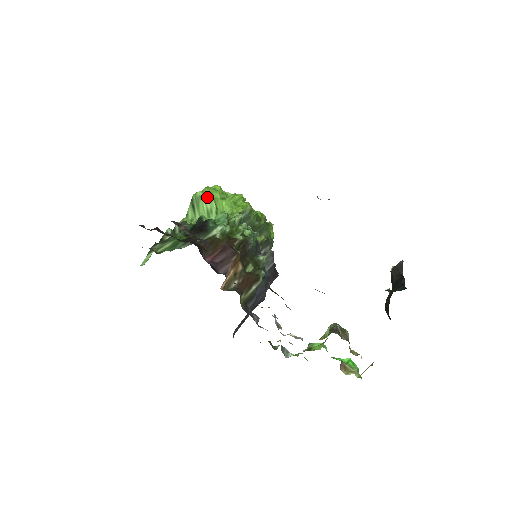
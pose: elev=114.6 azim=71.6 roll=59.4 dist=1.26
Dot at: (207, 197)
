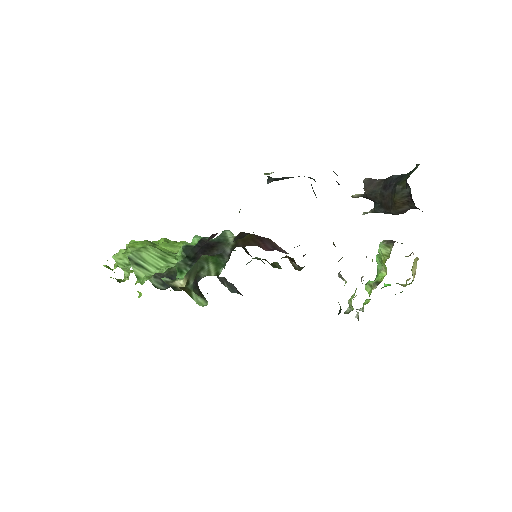
Dot at: (145, 247)
